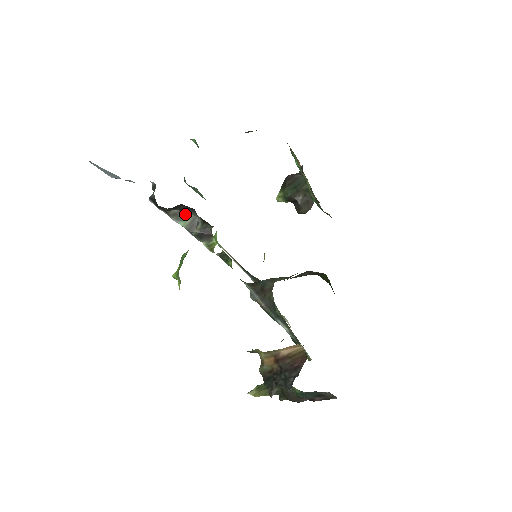
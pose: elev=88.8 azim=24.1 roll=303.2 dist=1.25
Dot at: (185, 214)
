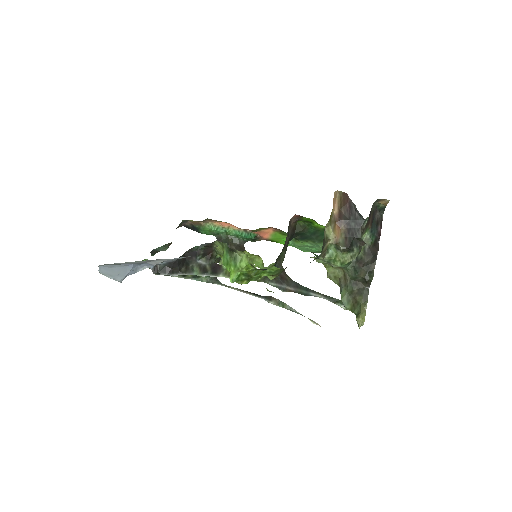
Dot at: (191, 268)
